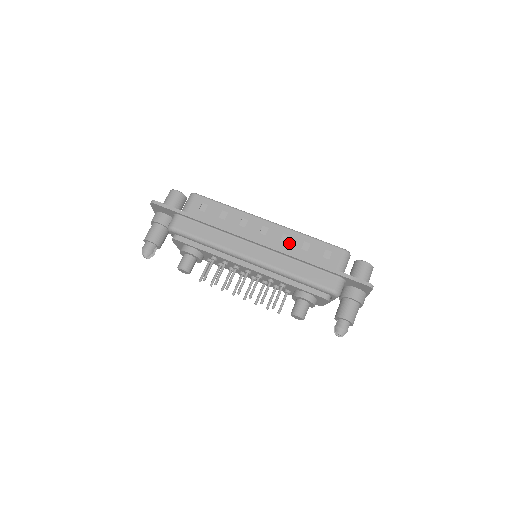
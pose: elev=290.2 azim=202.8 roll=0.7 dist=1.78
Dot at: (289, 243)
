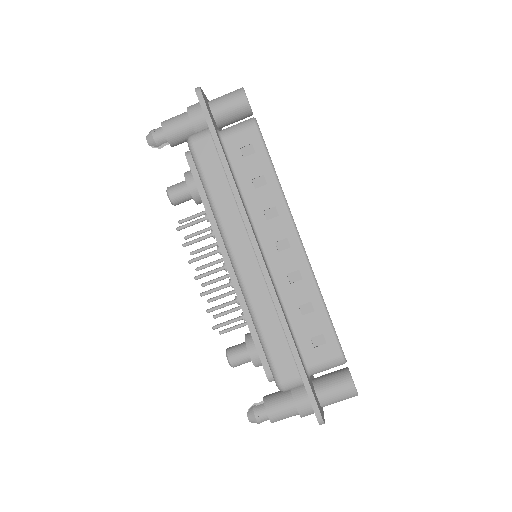
Dot at: (293, 286)
